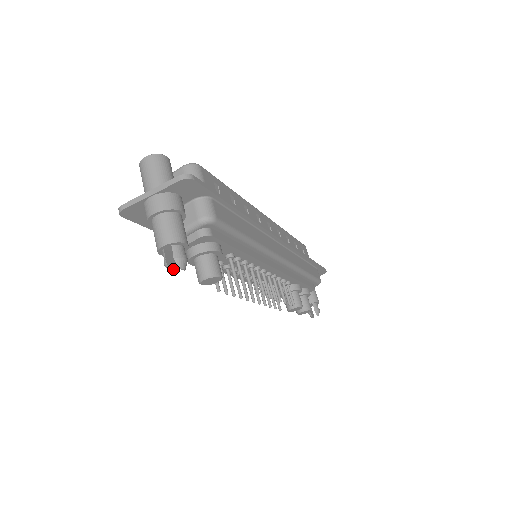
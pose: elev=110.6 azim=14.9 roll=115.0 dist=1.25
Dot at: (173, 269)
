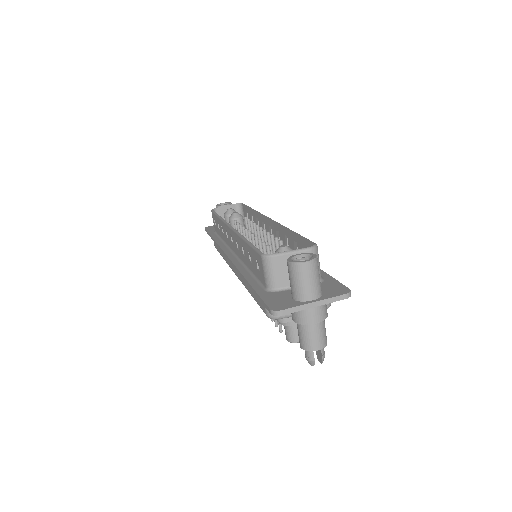
Dot at: (312, 361)
